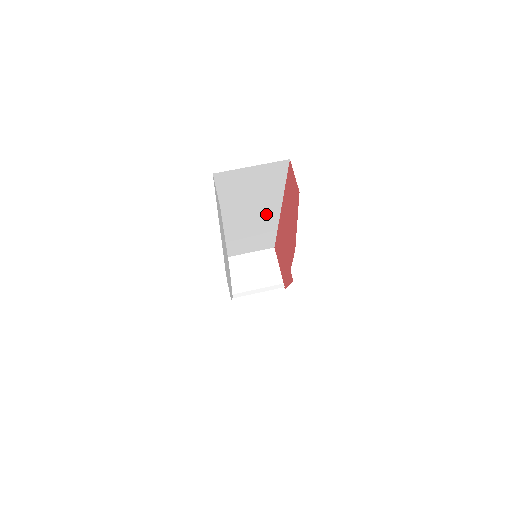
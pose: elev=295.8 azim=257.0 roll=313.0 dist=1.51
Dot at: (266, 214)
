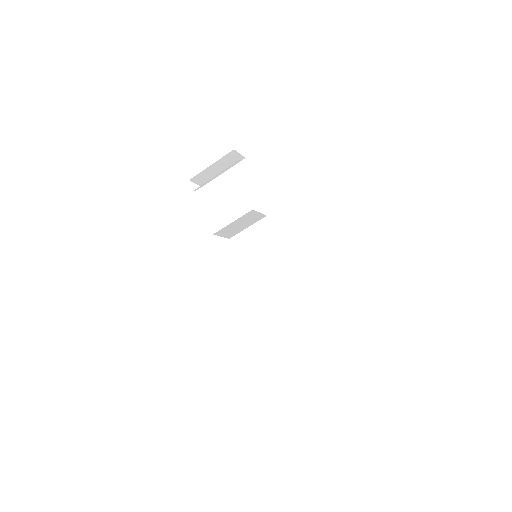
Dot at: occluded
